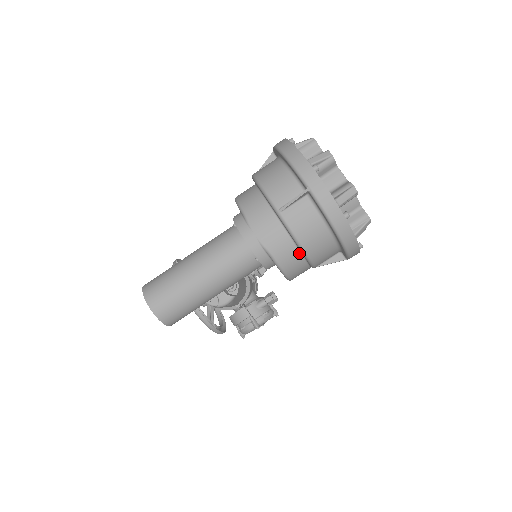
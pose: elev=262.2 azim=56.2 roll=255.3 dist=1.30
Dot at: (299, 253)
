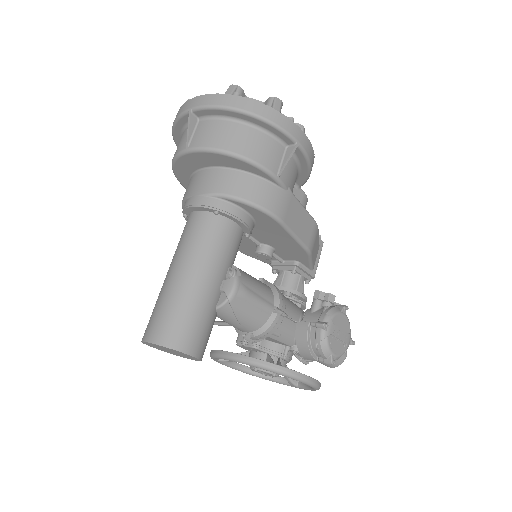
Dot at: (247, 175)
